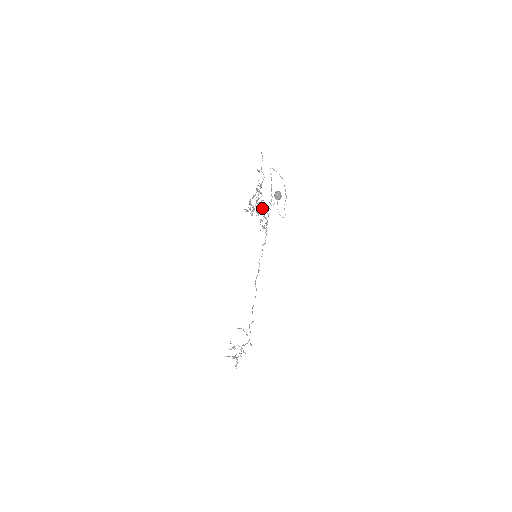
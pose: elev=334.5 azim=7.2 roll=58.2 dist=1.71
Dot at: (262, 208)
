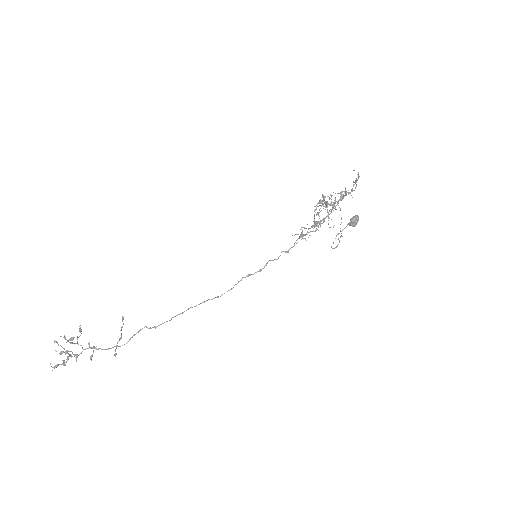
Dot at: occluded
